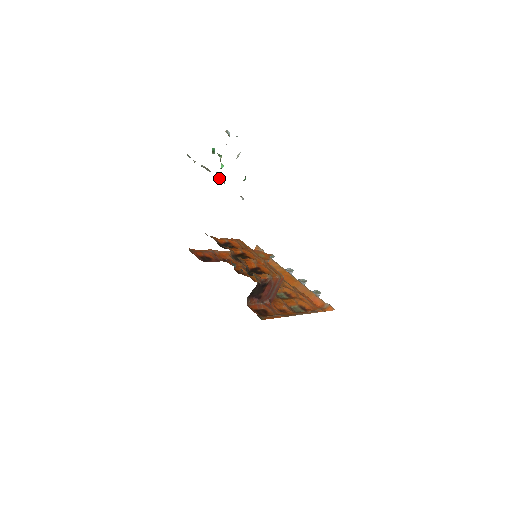
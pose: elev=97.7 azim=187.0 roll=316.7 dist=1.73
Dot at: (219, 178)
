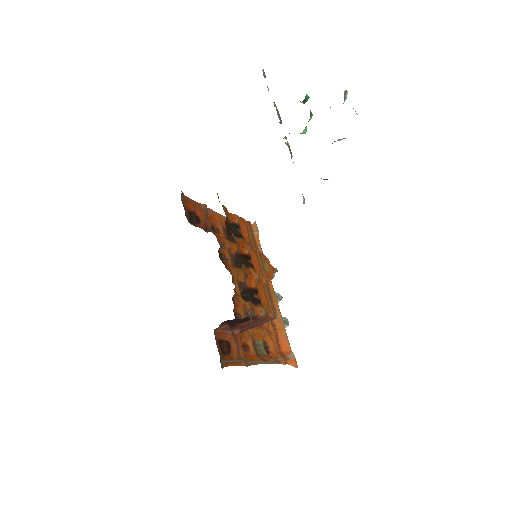
Dot at: (288, 143)
